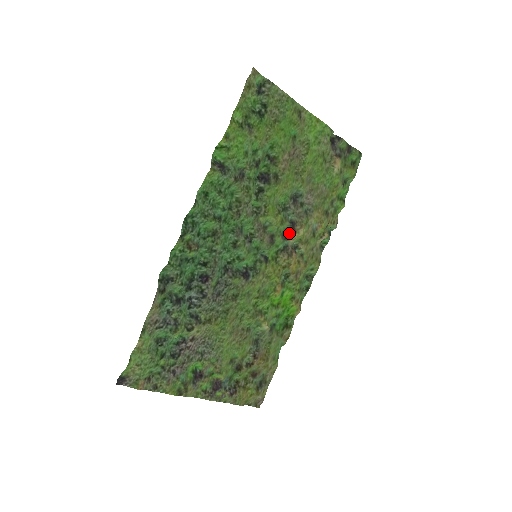
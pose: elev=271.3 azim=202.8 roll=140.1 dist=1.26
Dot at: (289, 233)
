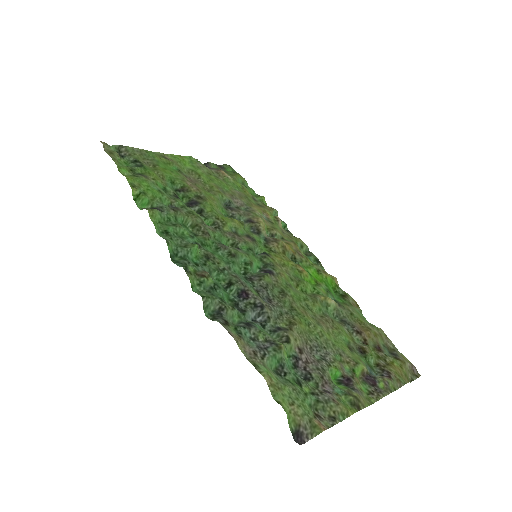
Dot at: (255, 228)
